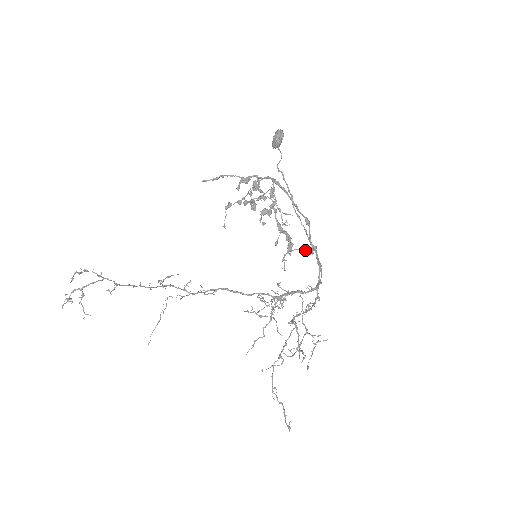
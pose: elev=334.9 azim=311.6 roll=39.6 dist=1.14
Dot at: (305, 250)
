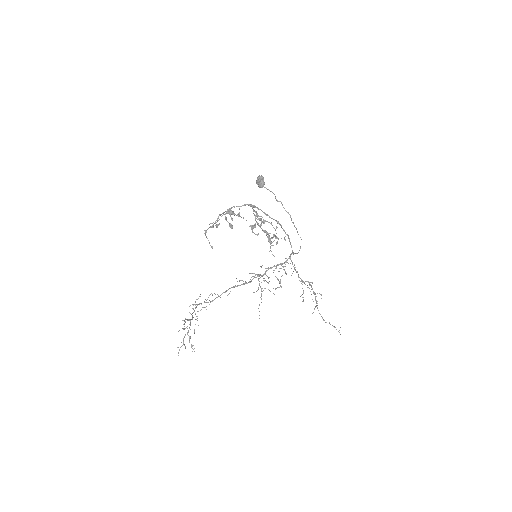
Dot at: occluded
